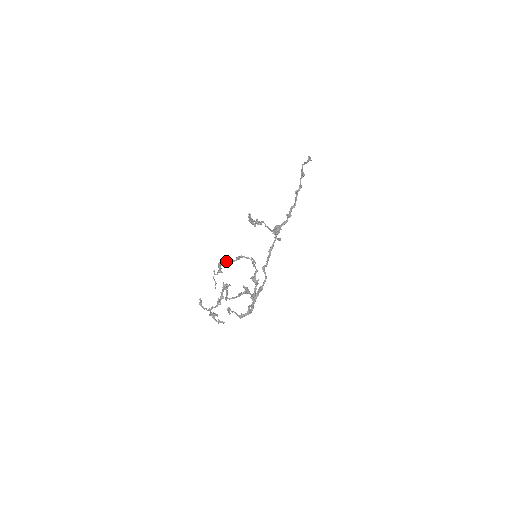
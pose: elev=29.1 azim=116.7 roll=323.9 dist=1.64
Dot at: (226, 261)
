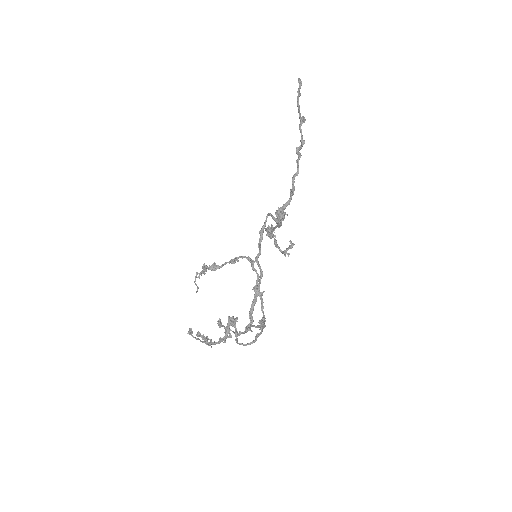
Dot at: (215, 264)
